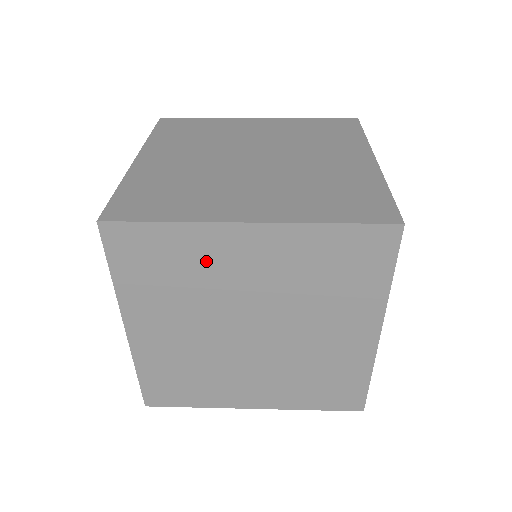
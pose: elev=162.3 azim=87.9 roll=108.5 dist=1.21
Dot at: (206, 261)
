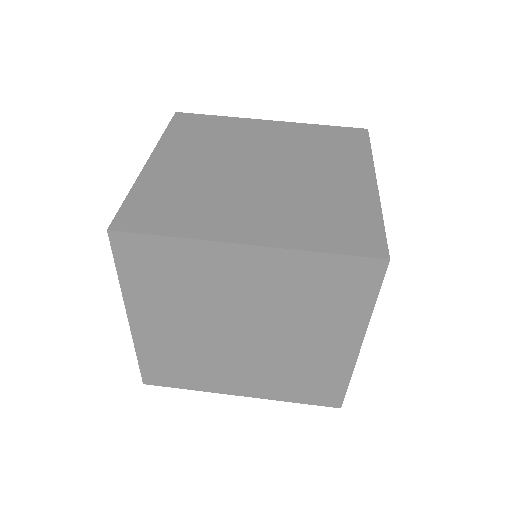
Dot at: (205, 272)
